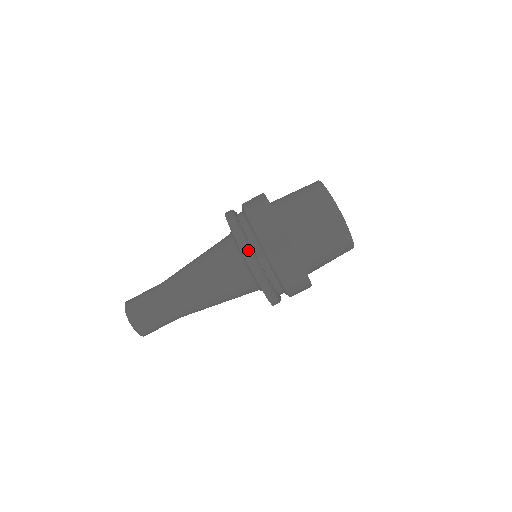
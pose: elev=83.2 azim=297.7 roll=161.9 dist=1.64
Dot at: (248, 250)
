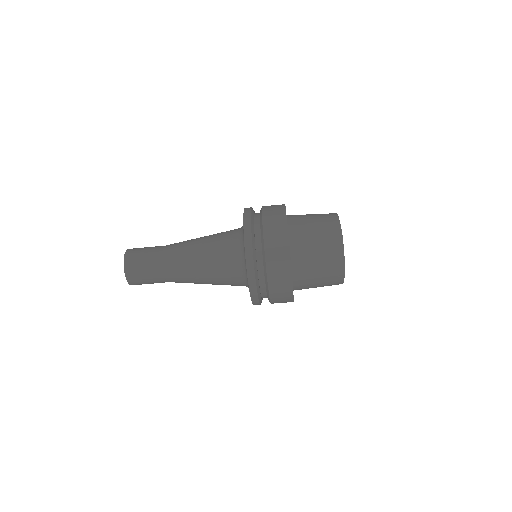
Dot at: (254, 279)
